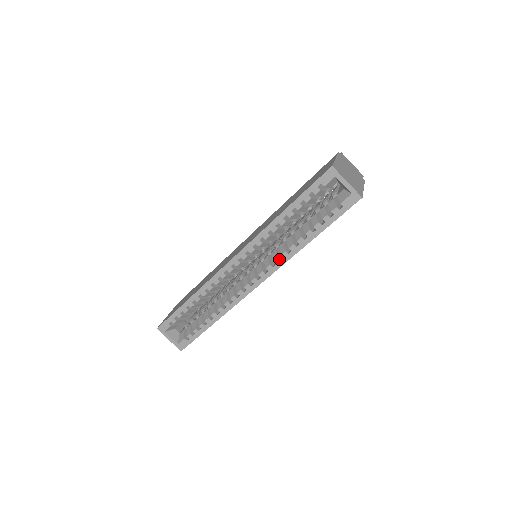
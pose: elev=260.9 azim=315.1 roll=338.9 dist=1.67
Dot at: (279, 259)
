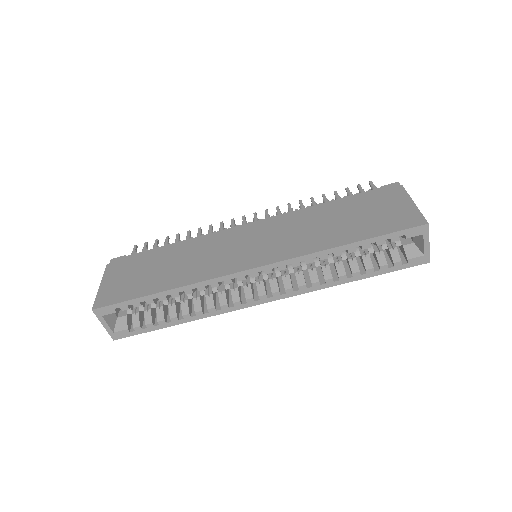
Dot at: (306, 286)
